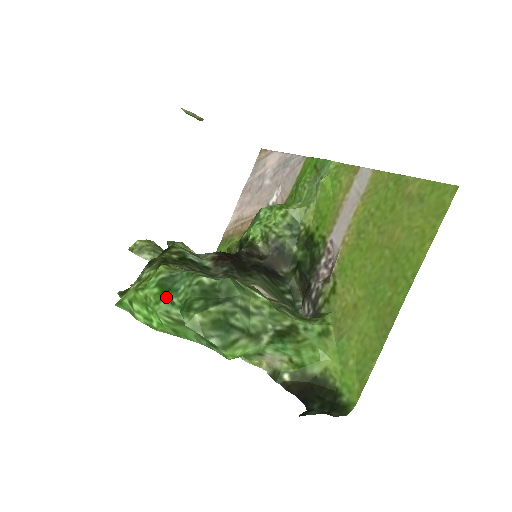
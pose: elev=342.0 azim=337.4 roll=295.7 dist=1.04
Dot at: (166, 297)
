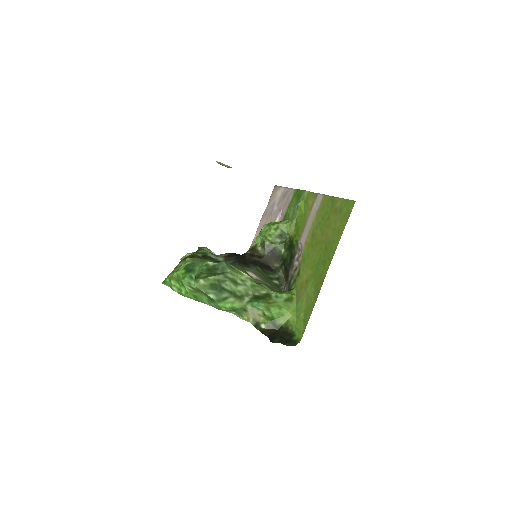
Dot at: (188, 274)
